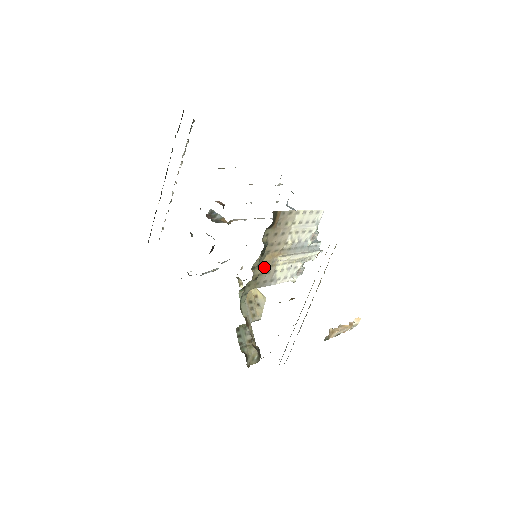
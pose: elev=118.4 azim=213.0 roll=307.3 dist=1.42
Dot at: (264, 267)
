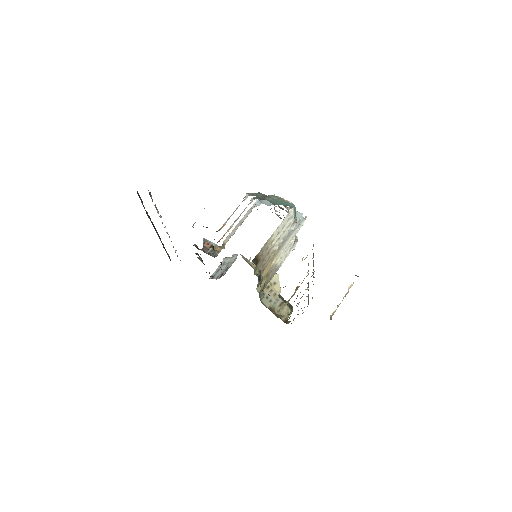
Dot at: (266, 277)
